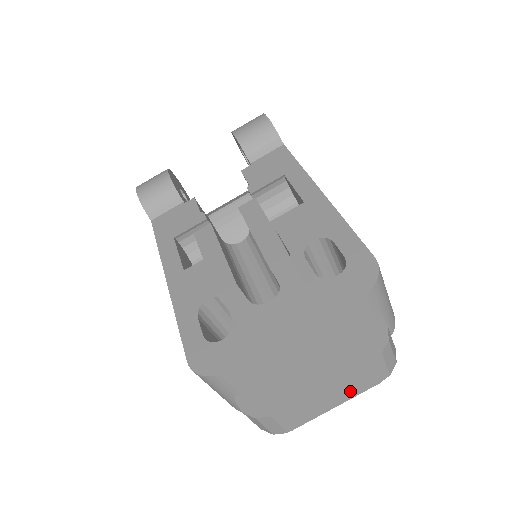
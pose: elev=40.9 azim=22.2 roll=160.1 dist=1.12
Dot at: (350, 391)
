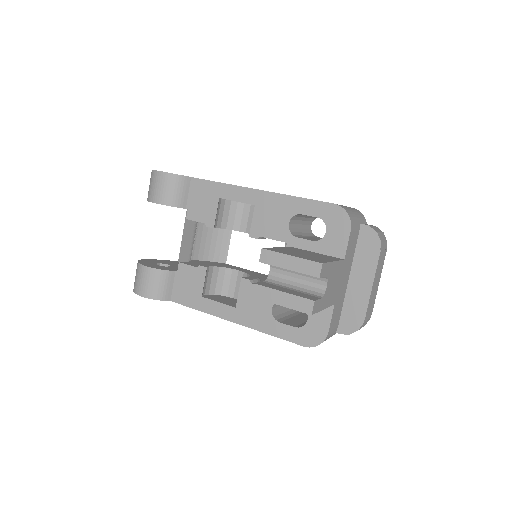
Dot at: (380, 270)
